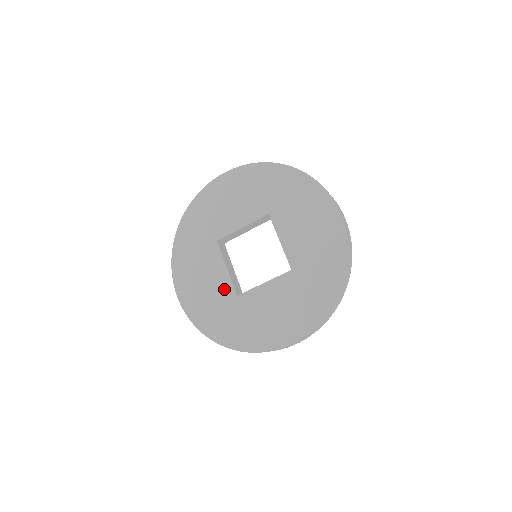
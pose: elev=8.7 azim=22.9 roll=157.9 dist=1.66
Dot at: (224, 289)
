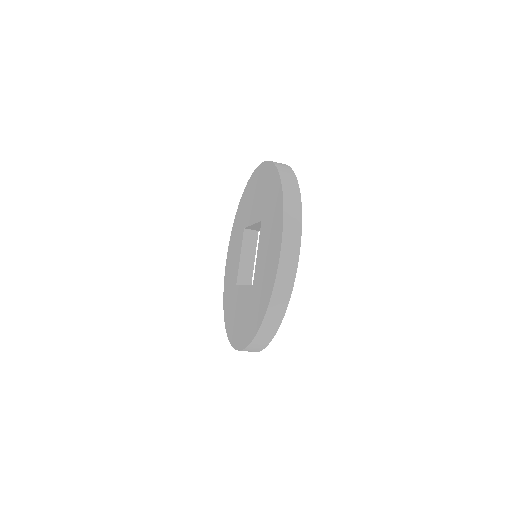
Dot at: (235, 274)
